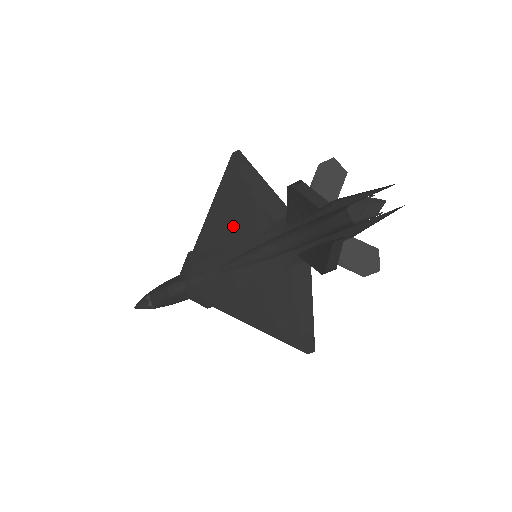
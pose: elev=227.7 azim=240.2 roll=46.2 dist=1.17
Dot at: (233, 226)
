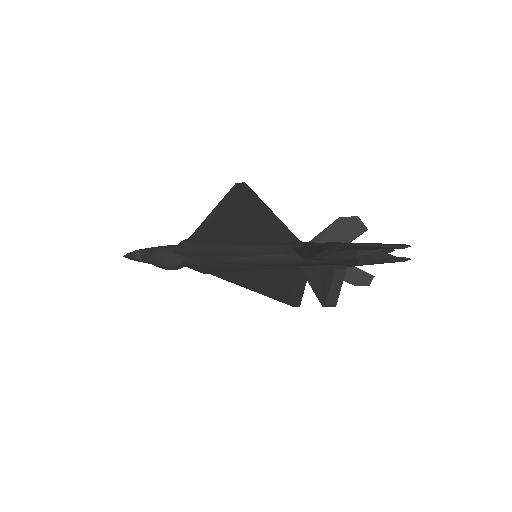
Dot at: (234, 237)
